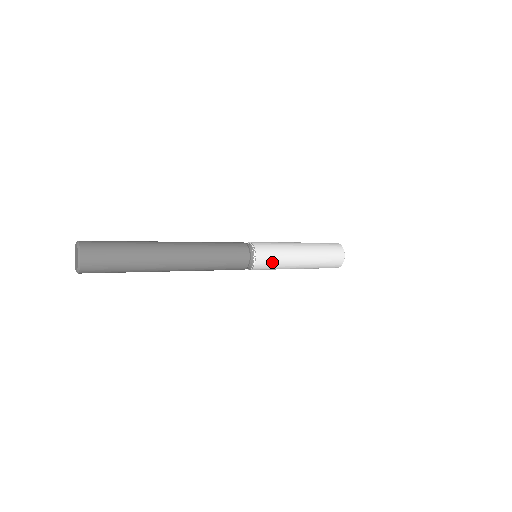
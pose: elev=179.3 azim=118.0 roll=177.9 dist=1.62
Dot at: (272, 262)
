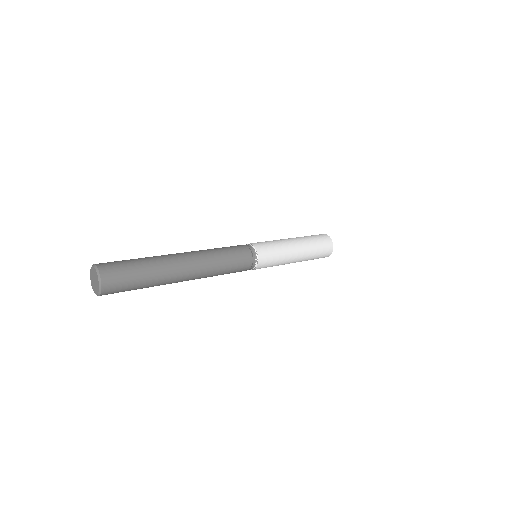
Dot at: (272, 262)
